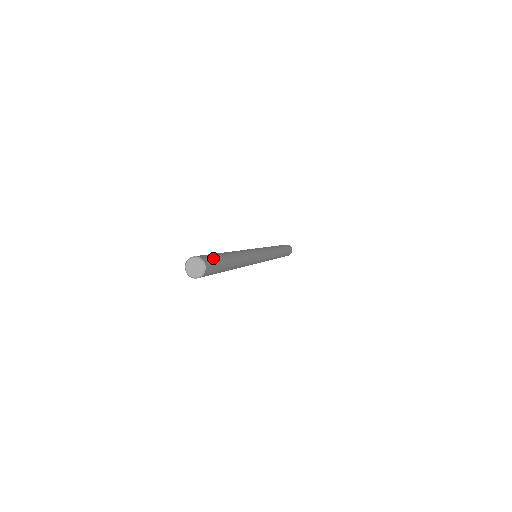
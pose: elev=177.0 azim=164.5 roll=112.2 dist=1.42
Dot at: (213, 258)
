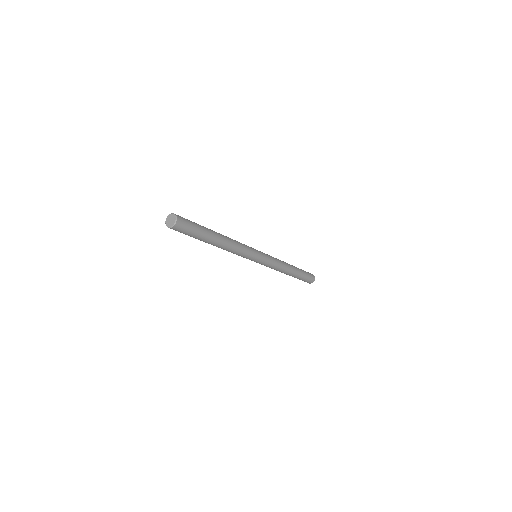
Dot at: (188, 220)
